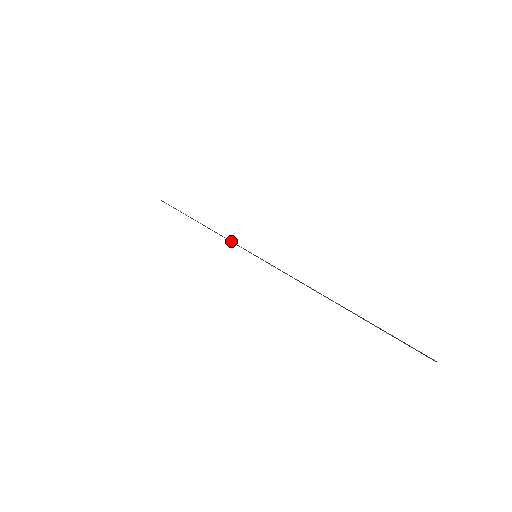
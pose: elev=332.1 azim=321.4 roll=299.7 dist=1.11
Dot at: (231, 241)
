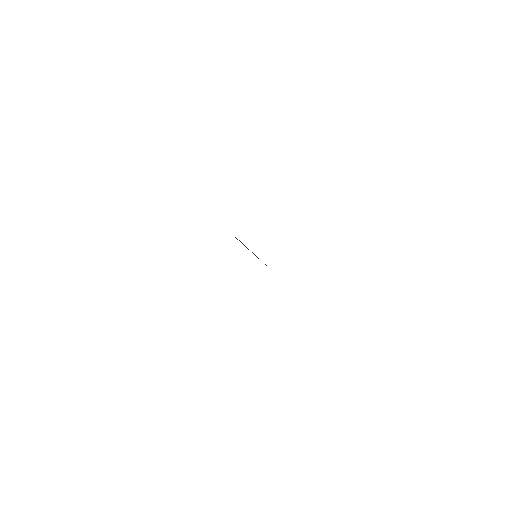
Dot at: occluded
